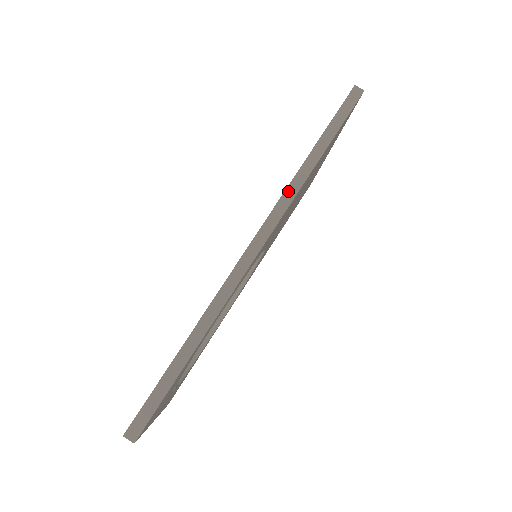
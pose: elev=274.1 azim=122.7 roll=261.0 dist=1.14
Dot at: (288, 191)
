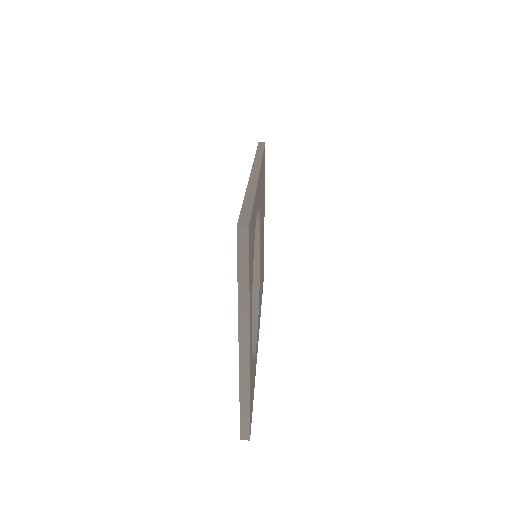
Dot at: (256, 160)
